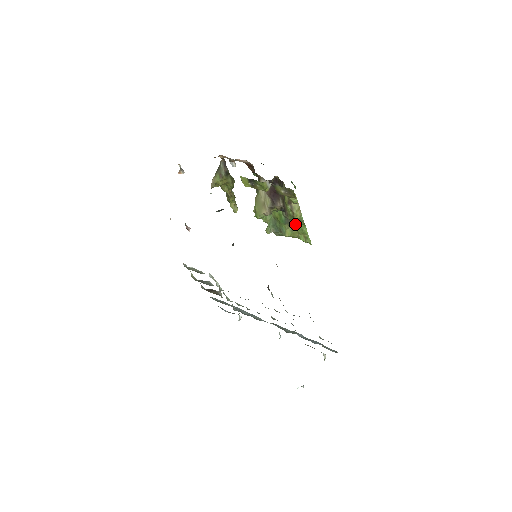
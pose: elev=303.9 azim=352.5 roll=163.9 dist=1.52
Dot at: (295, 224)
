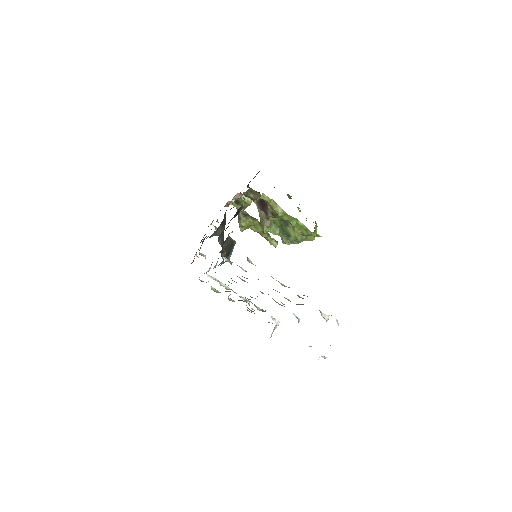
Dot at: (289, 222)
